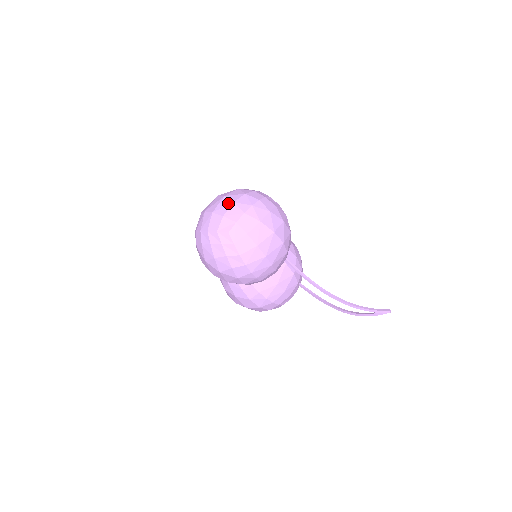
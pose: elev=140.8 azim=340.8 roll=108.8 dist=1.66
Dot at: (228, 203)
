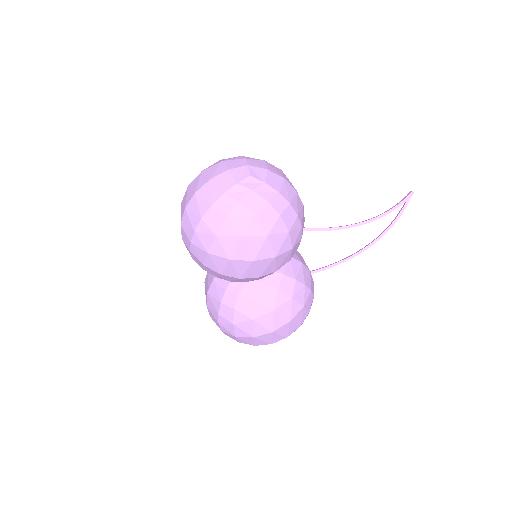
Dot at: (217, 165)
